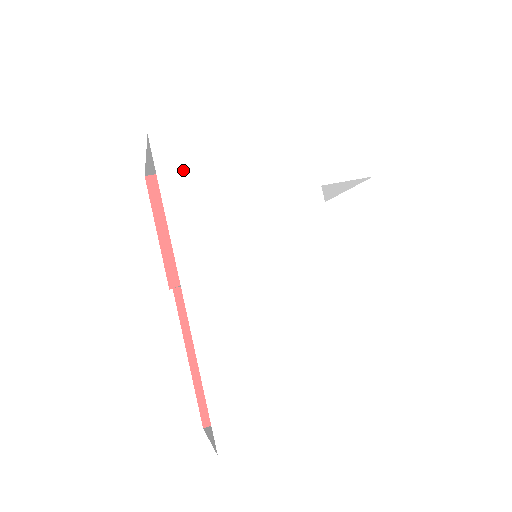
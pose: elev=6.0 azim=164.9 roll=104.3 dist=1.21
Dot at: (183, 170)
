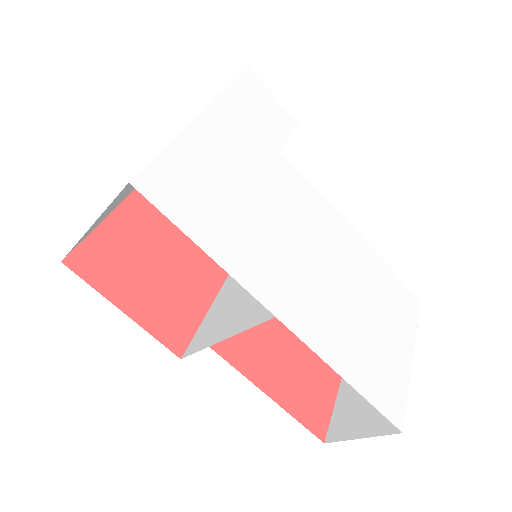
Dot at: (188, 202)
